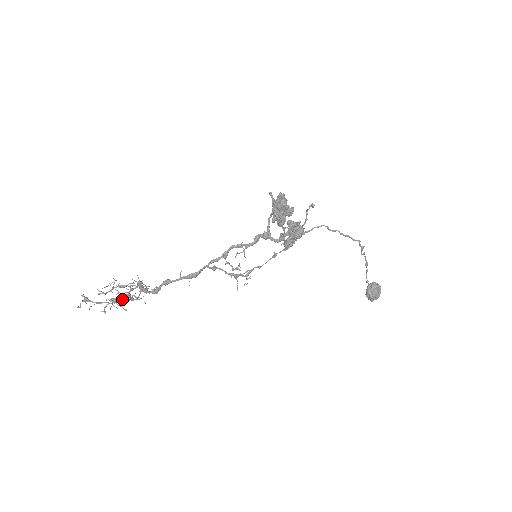
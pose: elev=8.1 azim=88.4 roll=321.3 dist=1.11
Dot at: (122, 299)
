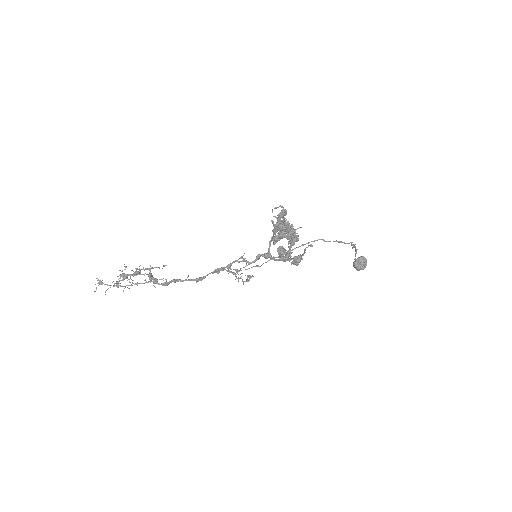
Dot at: occluded
